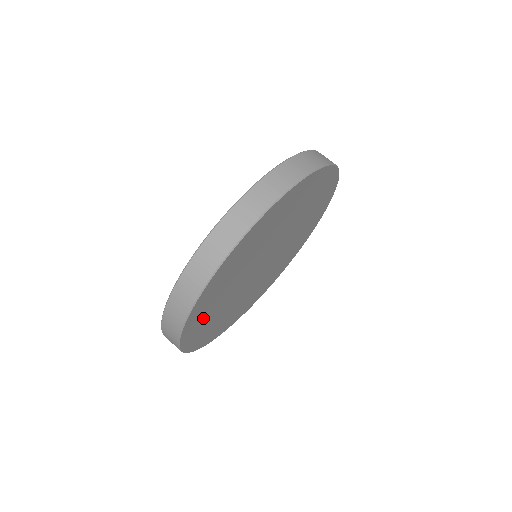
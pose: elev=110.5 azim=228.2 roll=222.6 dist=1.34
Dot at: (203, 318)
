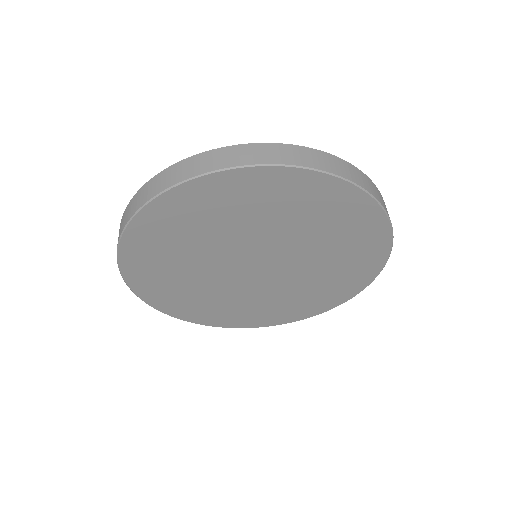
Dot at: (154, 267)
